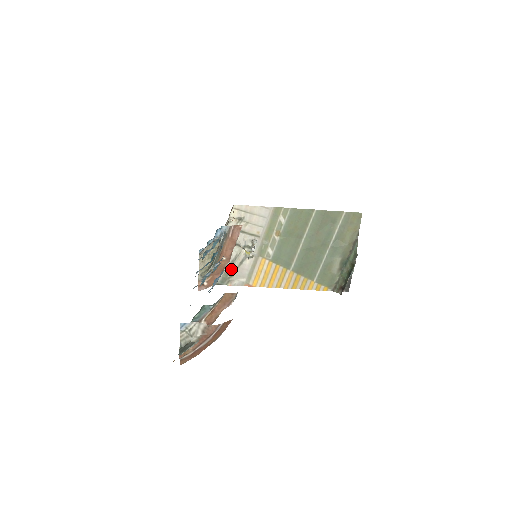
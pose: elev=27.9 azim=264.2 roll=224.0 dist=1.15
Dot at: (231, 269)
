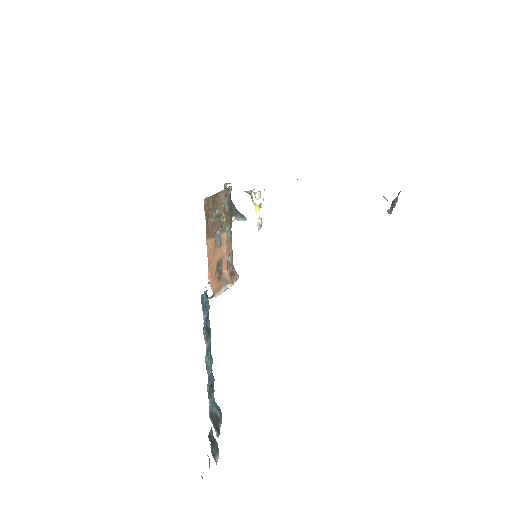
Dot at: occluded
